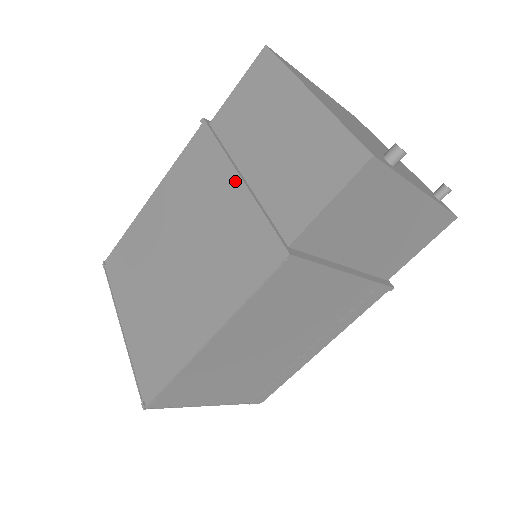
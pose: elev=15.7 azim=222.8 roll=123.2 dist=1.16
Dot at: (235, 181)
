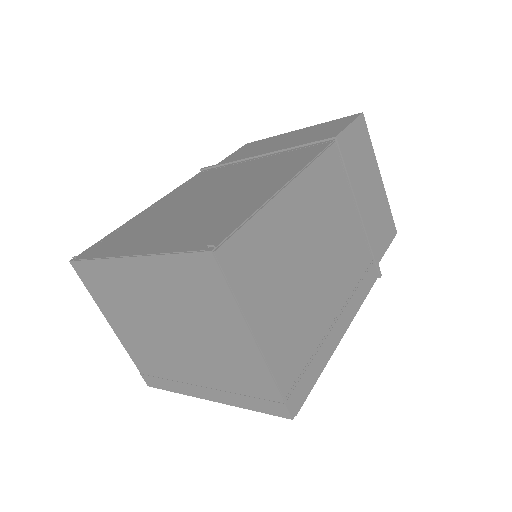
Dot at: (257, 158)
